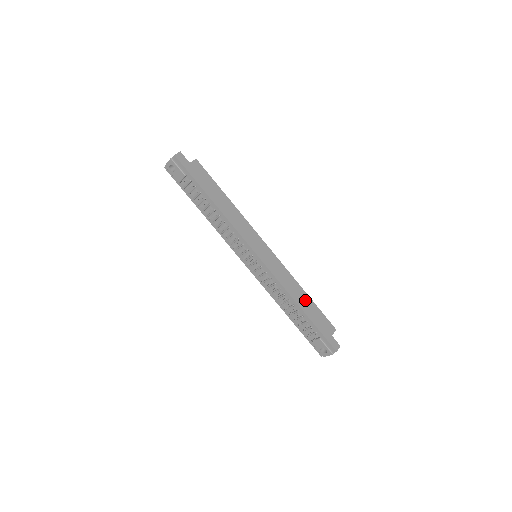
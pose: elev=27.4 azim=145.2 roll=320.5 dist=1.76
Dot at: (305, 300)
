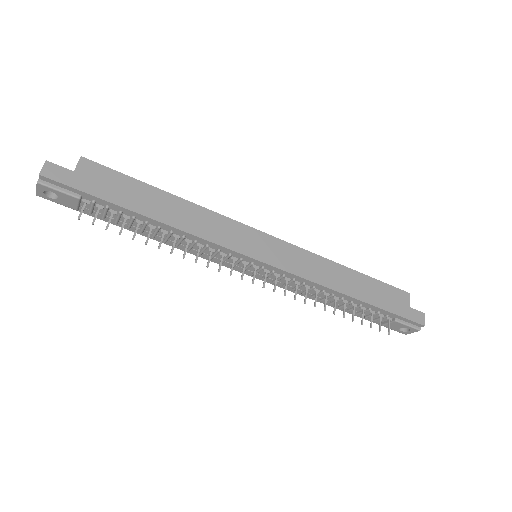
Dot at: (354, 281)
